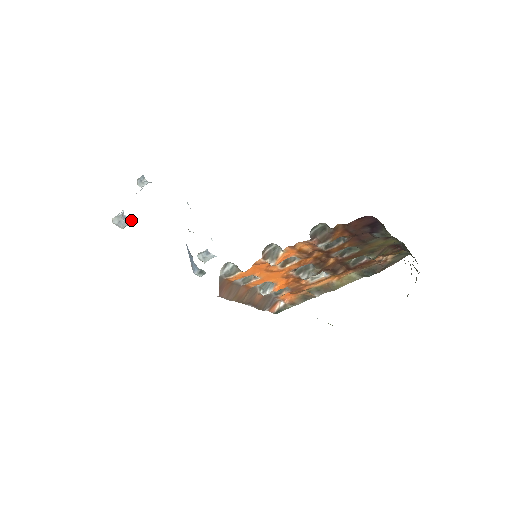
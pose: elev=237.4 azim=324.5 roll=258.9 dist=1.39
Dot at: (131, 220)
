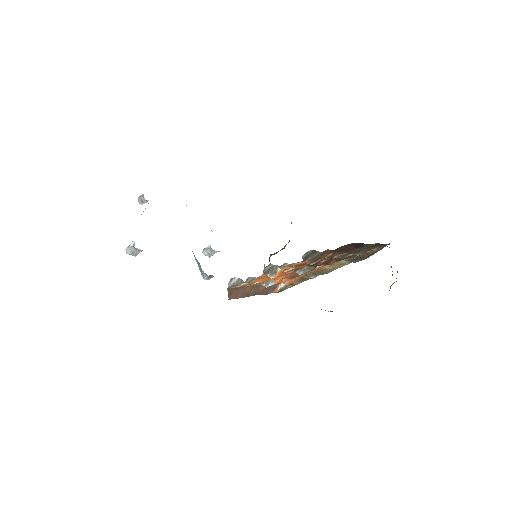
Dot at: occluded
